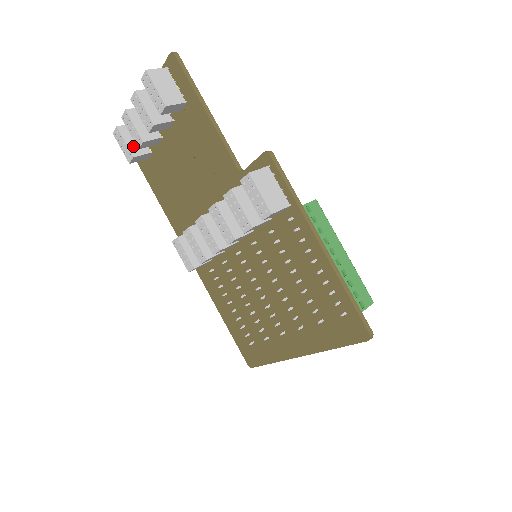
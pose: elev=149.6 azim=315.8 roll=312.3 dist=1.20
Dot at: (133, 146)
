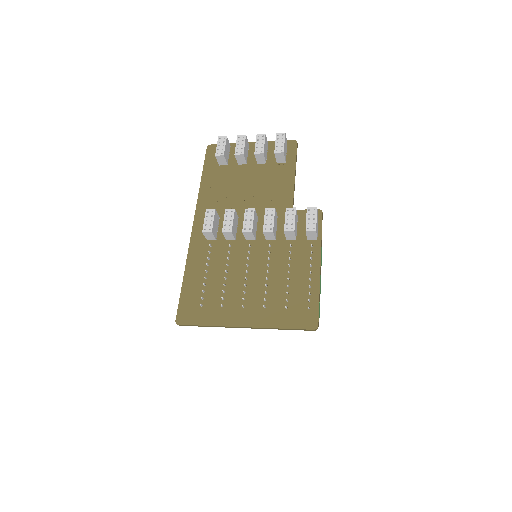
Dot at: (226, 151)
